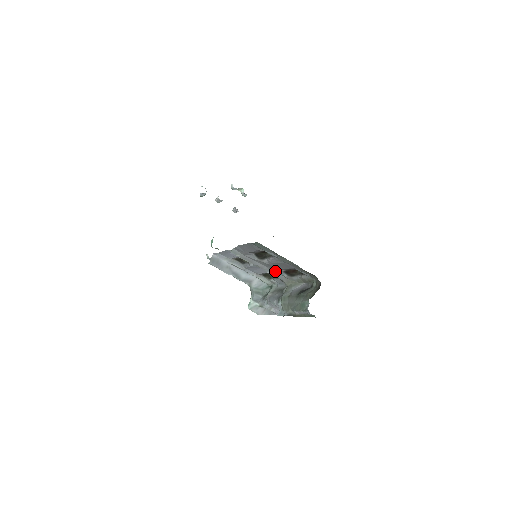
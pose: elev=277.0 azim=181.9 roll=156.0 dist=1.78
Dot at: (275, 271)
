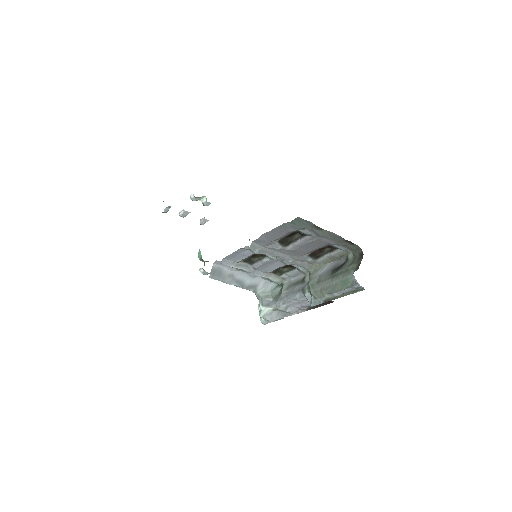
Dot at: (298, 258)
